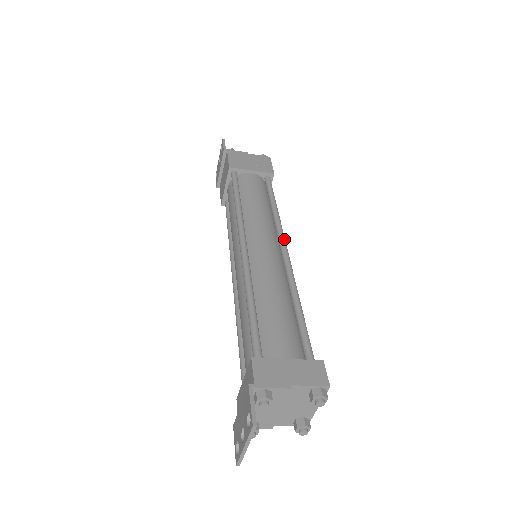
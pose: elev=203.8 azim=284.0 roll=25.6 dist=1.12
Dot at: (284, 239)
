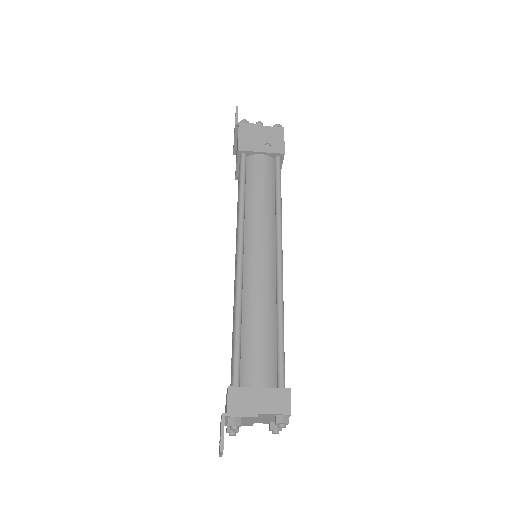
Dot at: (281, 245)
